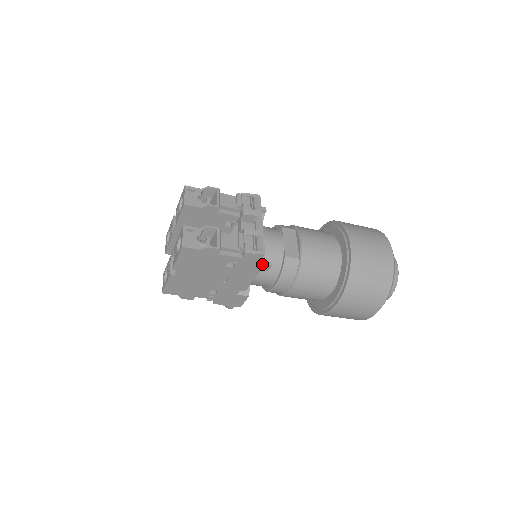
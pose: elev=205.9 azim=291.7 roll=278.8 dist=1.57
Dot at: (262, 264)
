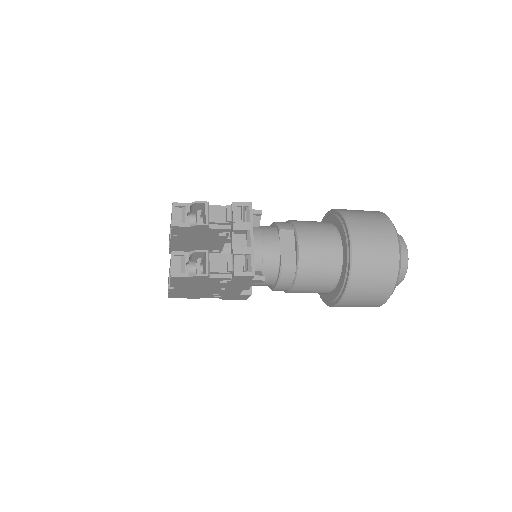
Dot at: (255, 280)
